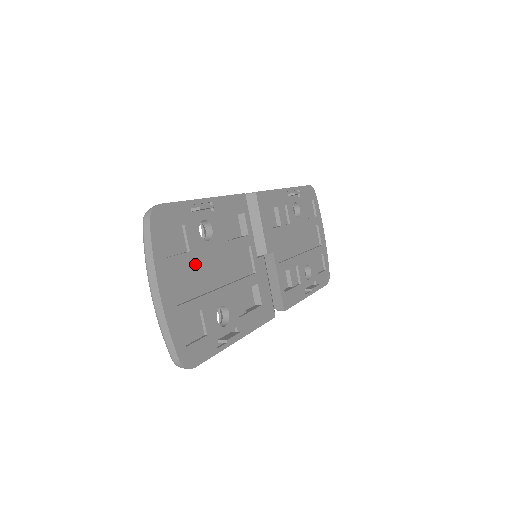
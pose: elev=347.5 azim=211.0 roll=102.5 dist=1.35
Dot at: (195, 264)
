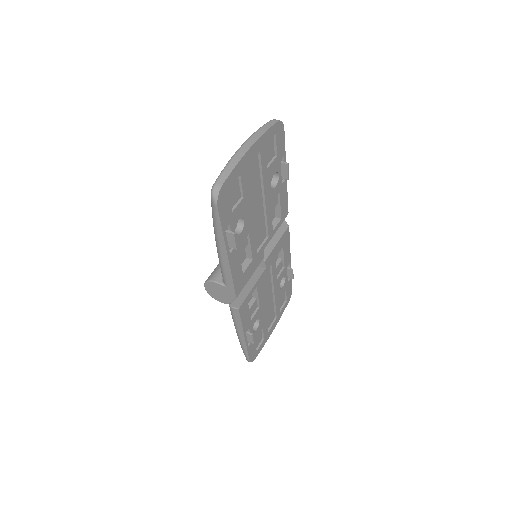
Dot at: (260, 179)
